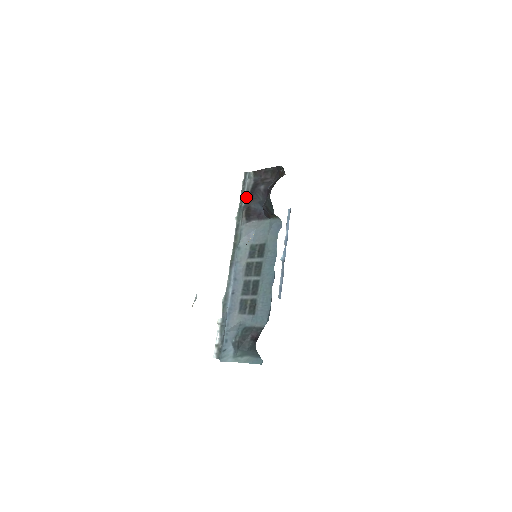
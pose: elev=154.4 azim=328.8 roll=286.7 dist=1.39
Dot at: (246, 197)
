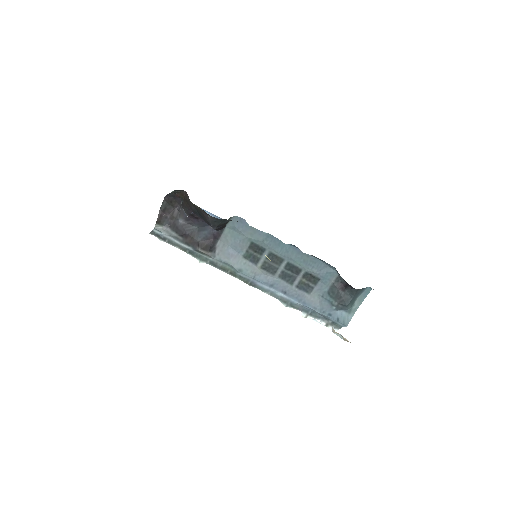
Dot at: (184, 243)
